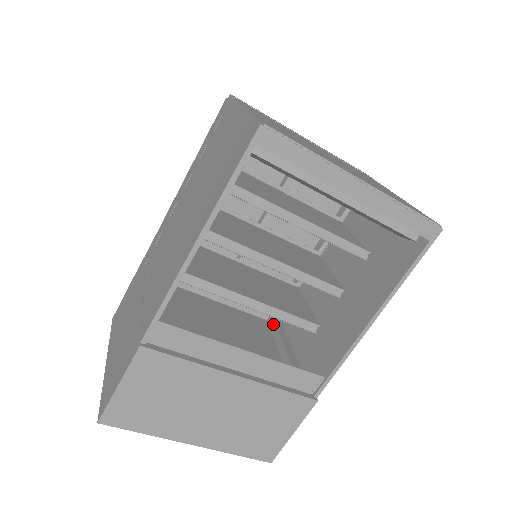
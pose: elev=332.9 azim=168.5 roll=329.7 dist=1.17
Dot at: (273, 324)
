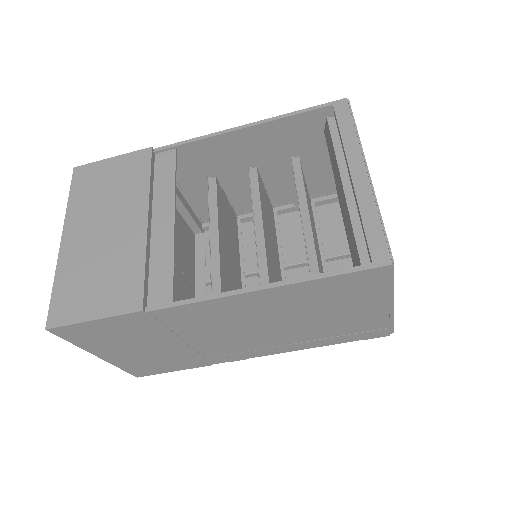
Dot at: occluded
